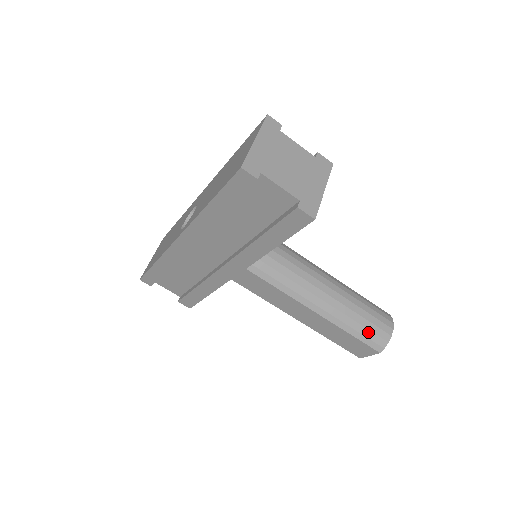
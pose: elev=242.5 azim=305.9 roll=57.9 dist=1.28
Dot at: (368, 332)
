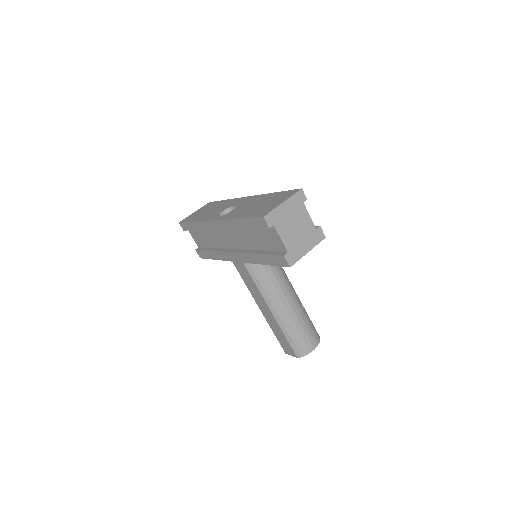
Dot at: (297, 342)
